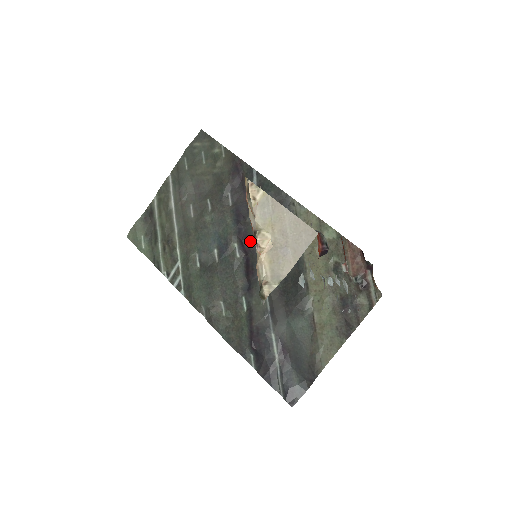
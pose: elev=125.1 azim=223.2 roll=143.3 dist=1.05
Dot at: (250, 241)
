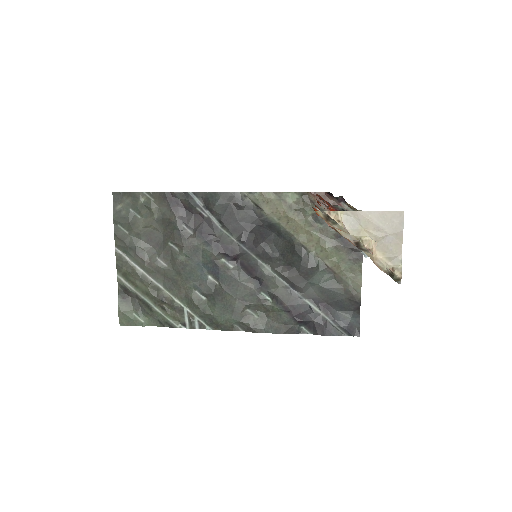
Dot at: (232, 249)
